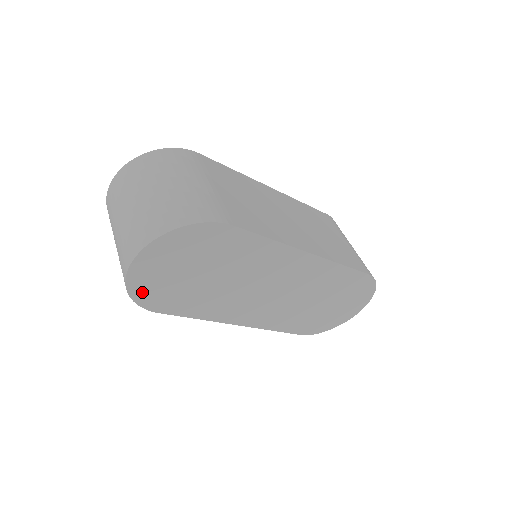
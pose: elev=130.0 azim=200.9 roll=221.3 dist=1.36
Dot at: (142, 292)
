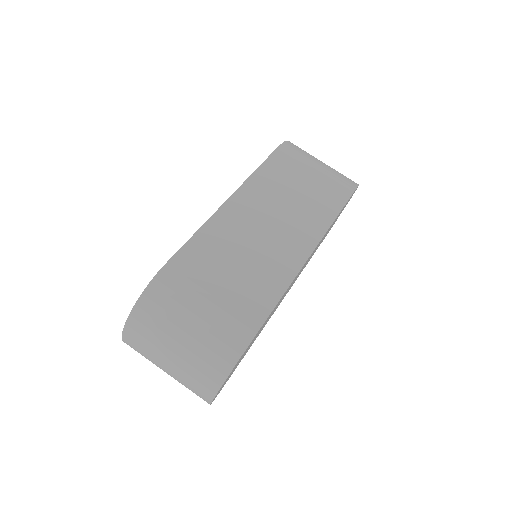
Dot at: occluded
